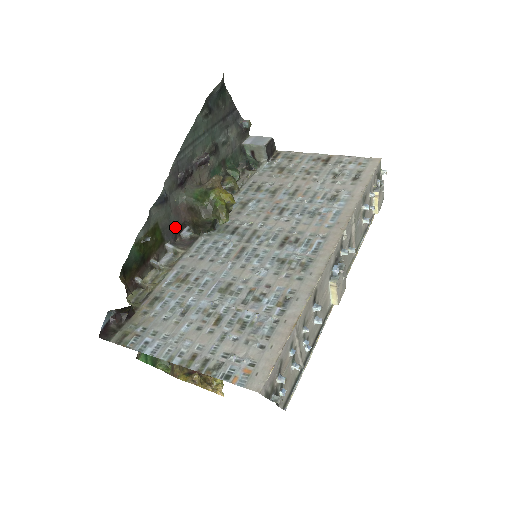
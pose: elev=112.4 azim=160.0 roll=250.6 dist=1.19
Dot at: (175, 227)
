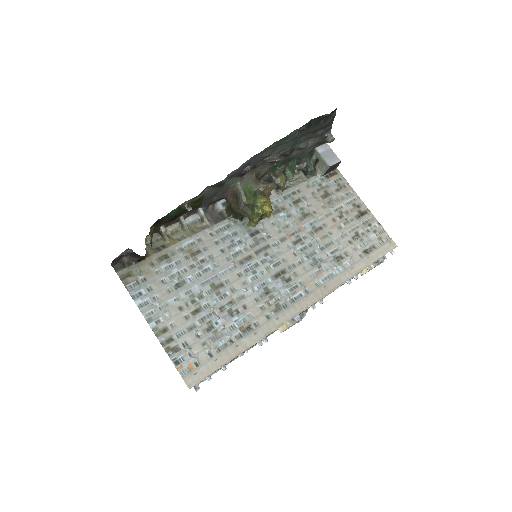
Dot at: (215, 199)
